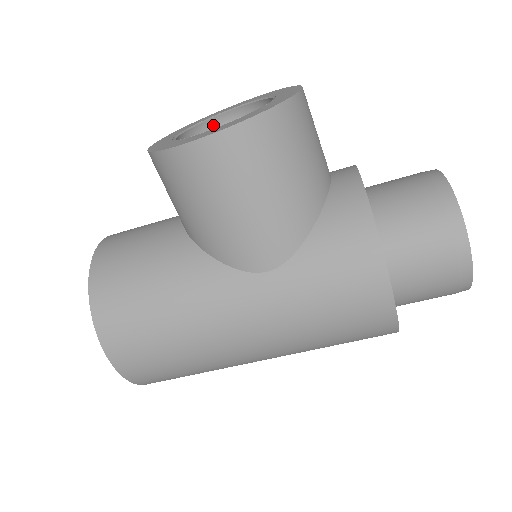
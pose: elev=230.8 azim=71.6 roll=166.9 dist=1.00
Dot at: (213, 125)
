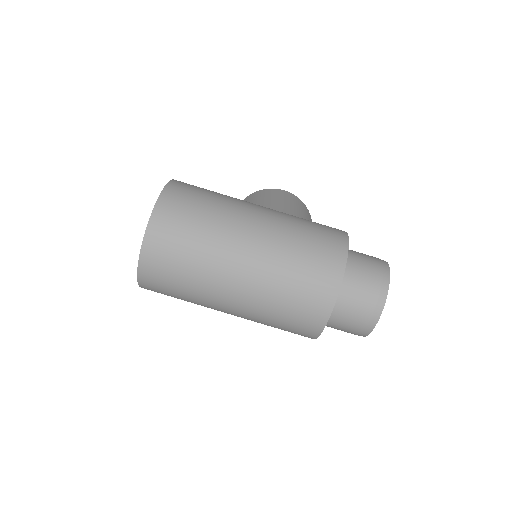
Dot at: occluded
